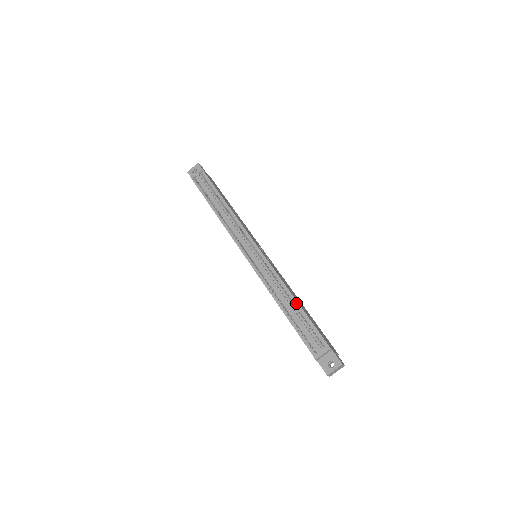
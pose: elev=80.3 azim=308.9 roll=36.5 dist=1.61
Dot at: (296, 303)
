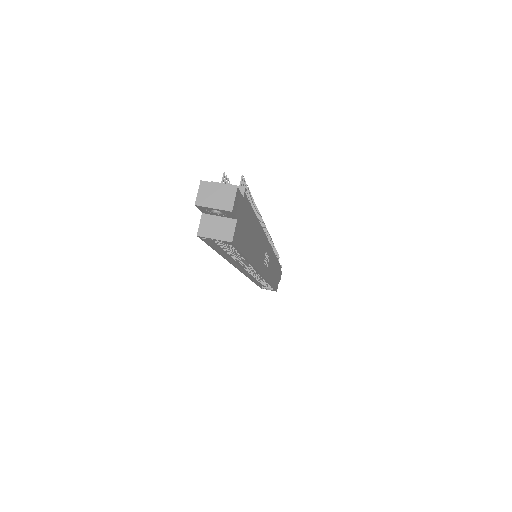
Dot at: occluded
